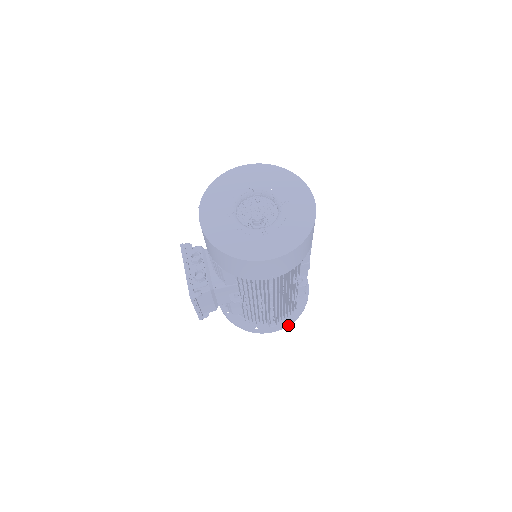
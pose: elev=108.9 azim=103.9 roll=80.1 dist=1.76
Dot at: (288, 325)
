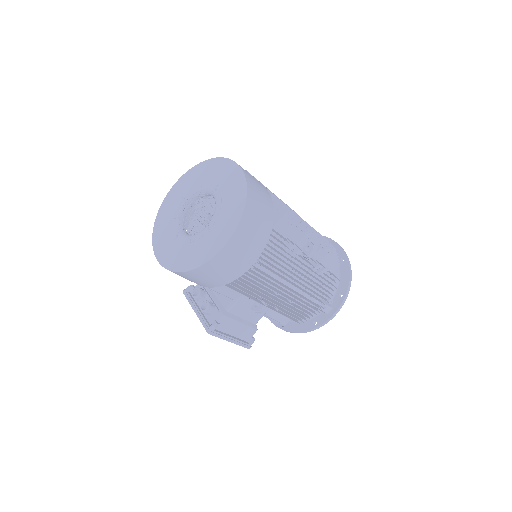
Dot at: (344, 300)
